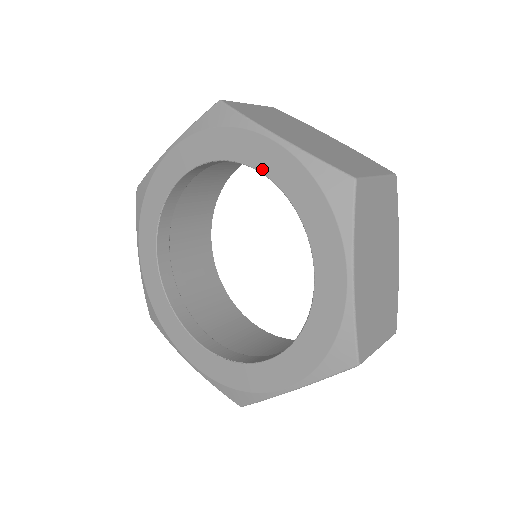
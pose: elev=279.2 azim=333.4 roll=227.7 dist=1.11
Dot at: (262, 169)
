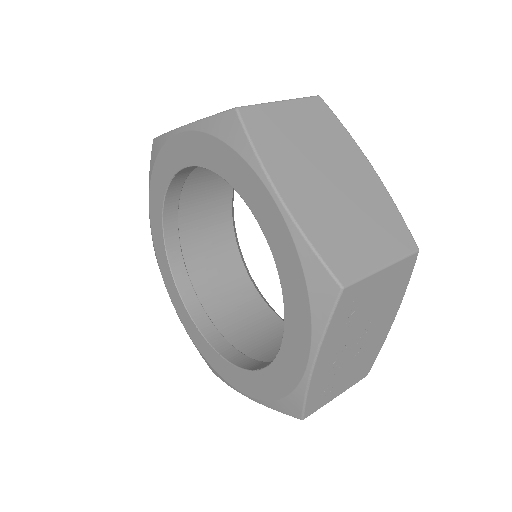
Dot at: (187, 163)
